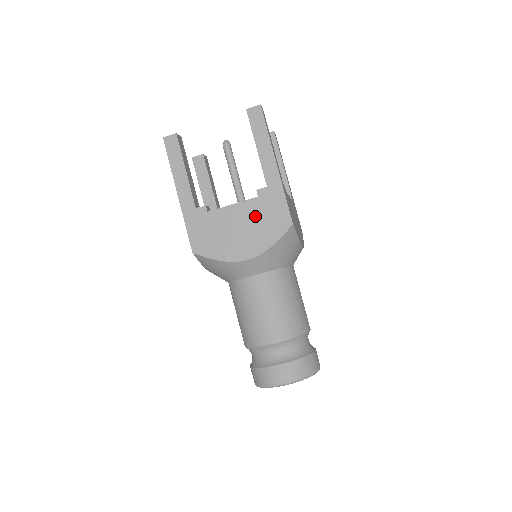
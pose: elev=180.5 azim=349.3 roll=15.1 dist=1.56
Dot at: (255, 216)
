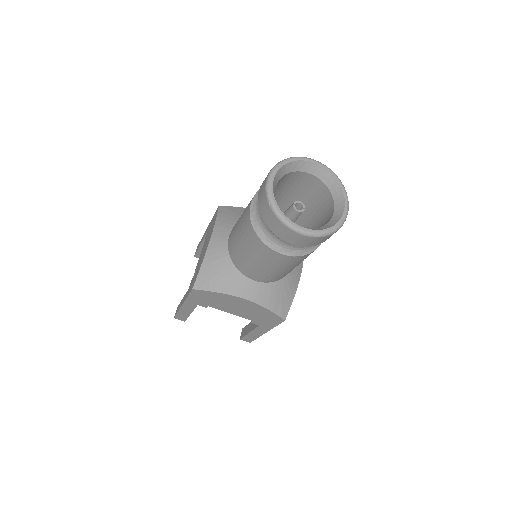
Dot at: (207, 237)
